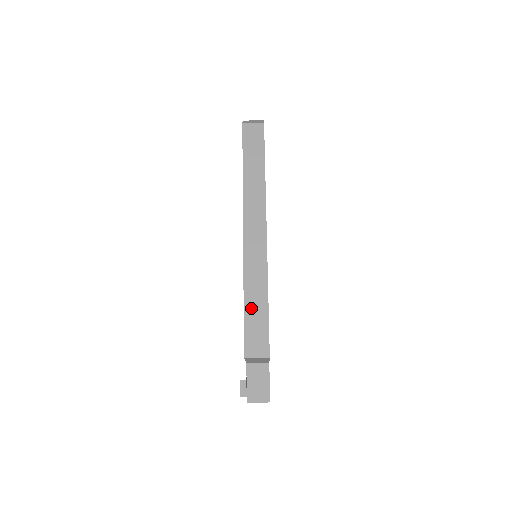
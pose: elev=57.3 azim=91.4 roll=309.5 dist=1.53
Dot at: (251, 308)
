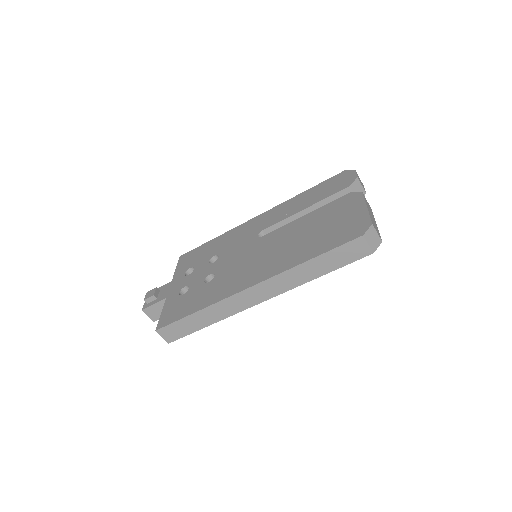
Dot at: (192, 320)
